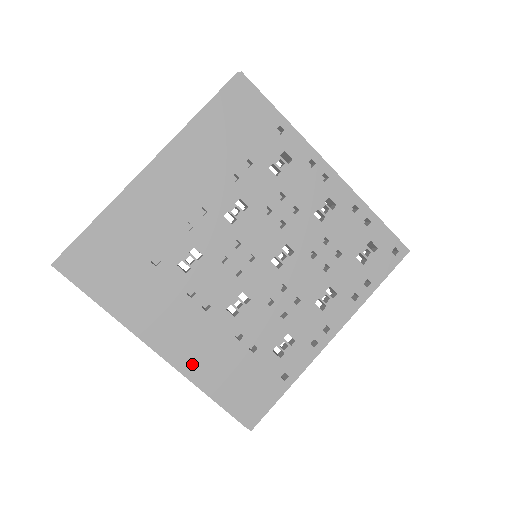
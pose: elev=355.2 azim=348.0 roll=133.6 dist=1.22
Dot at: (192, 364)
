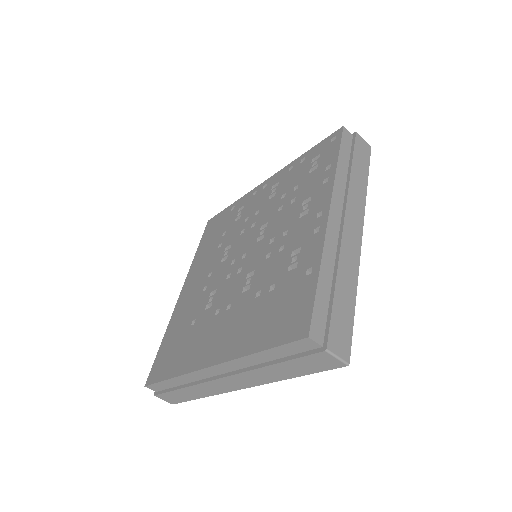
Dot at: (234, 347)
